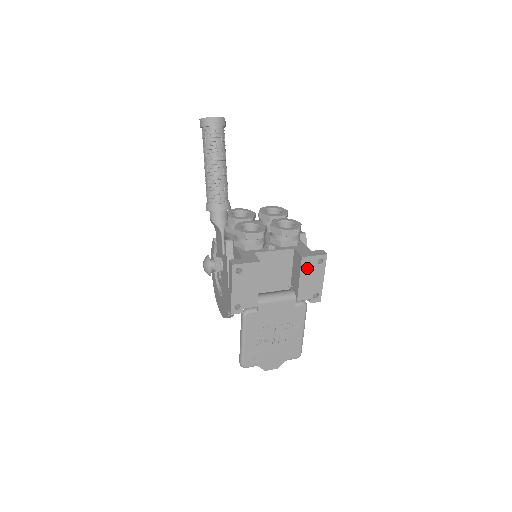
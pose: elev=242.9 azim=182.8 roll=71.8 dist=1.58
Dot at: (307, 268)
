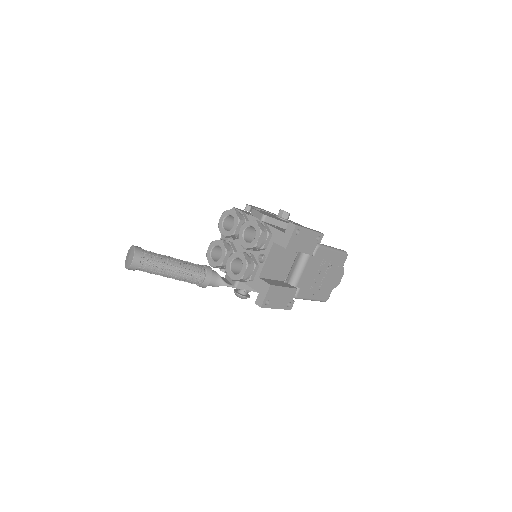
Dot at: (296, 244)
